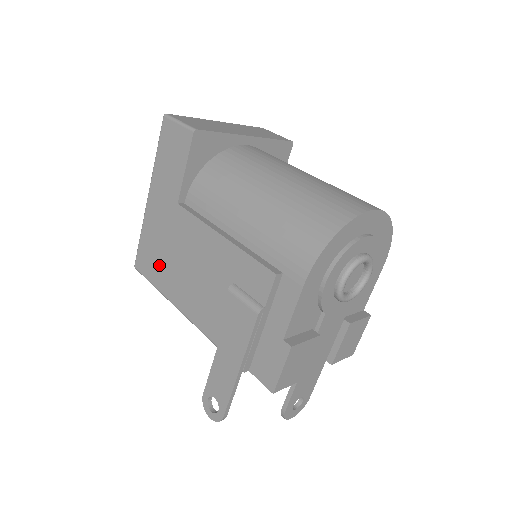
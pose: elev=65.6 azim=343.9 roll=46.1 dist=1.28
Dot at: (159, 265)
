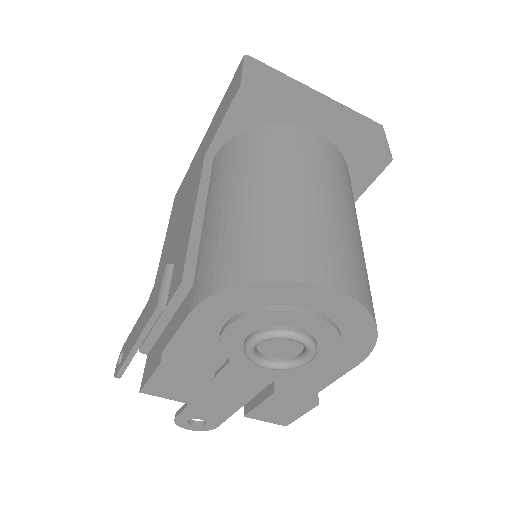
Dot at: (177, 206)
